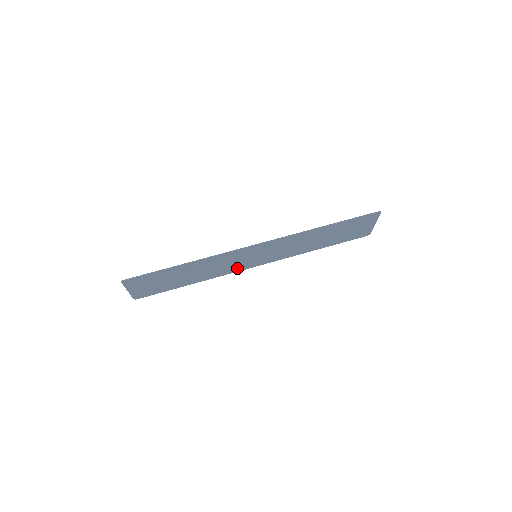
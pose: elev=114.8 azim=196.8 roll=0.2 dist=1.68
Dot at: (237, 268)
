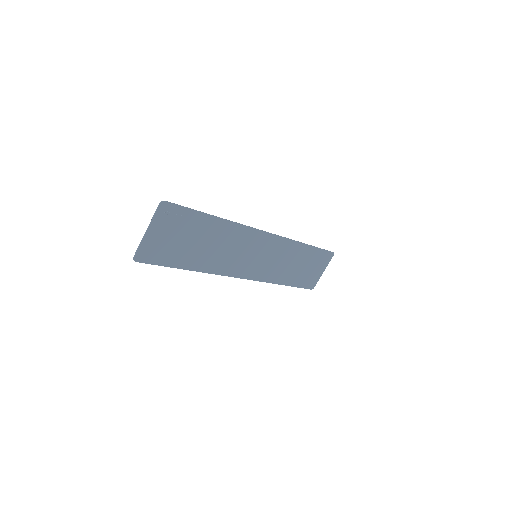
Dot at: (233, 269)
